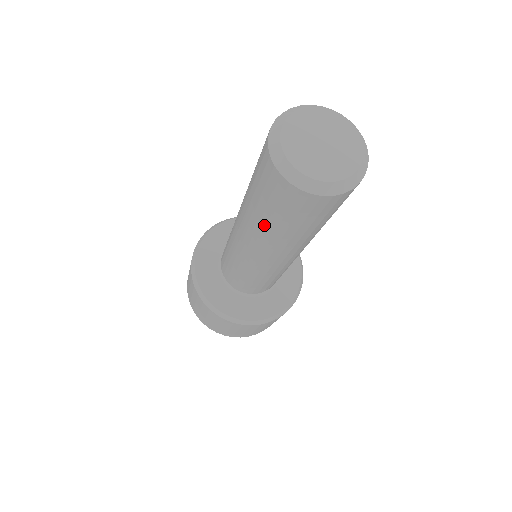
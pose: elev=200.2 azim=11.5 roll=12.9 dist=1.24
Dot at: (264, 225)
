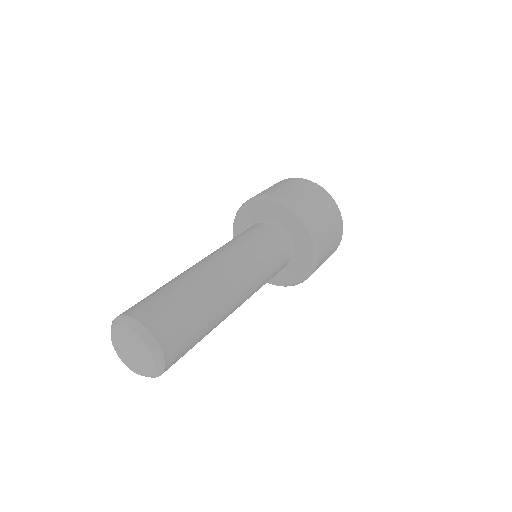
Dot at: occluded
